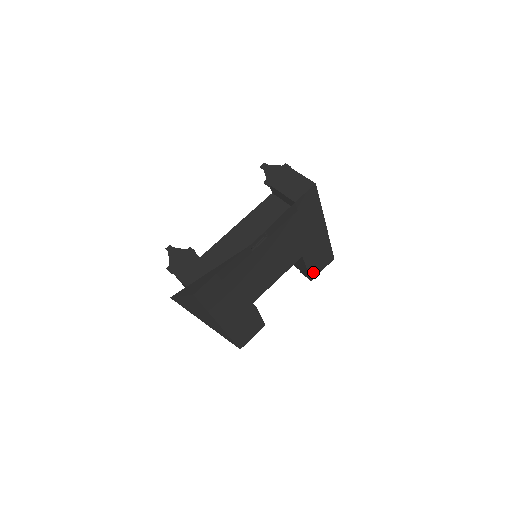
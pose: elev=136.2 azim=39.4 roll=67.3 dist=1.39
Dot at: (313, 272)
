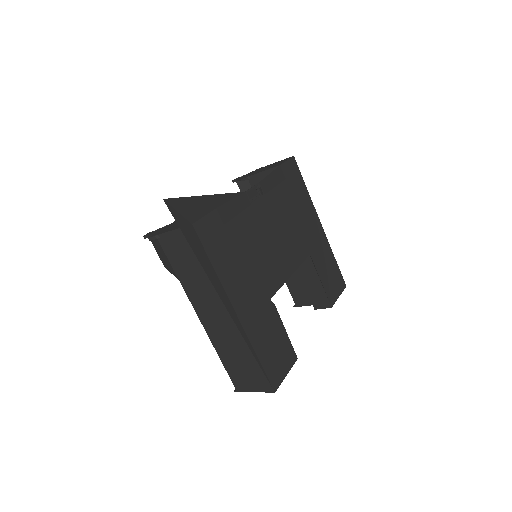
Dot at: (329, 293)
